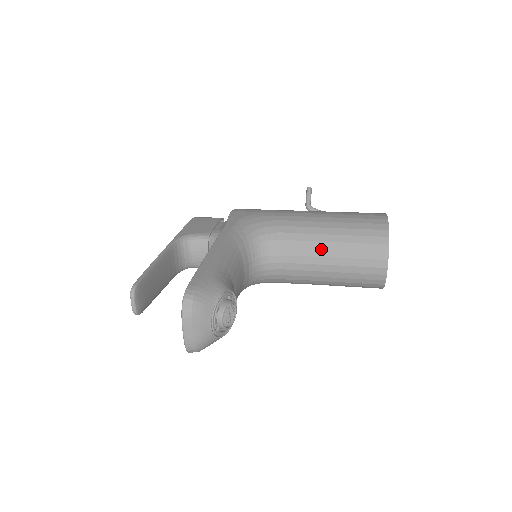
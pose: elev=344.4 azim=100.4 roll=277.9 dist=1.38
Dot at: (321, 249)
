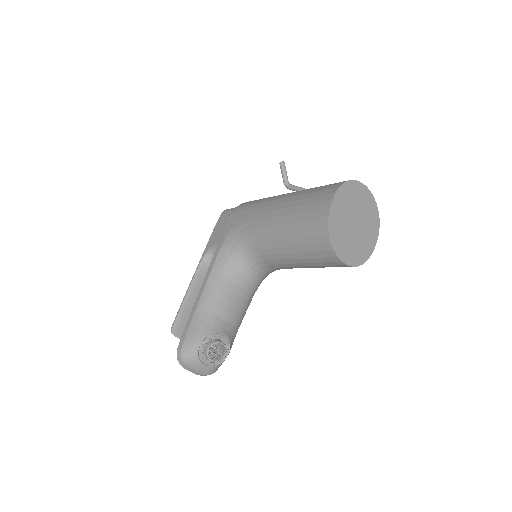
Dot at: (285, 253)
